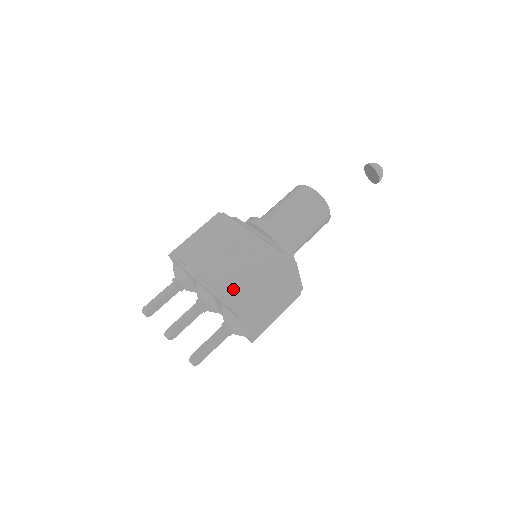
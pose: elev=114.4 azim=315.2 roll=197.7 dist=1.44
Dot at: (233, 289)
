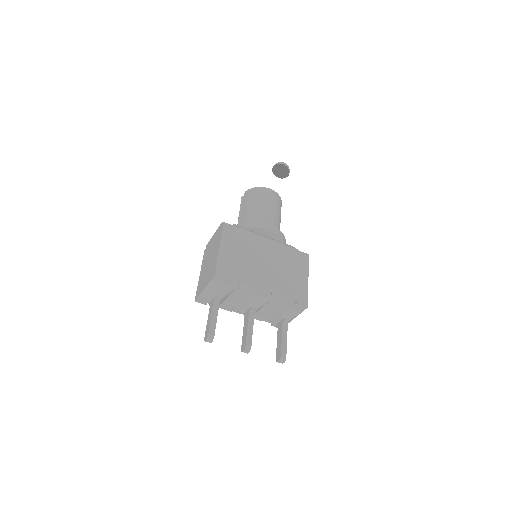
Dot at: (290, 289)
